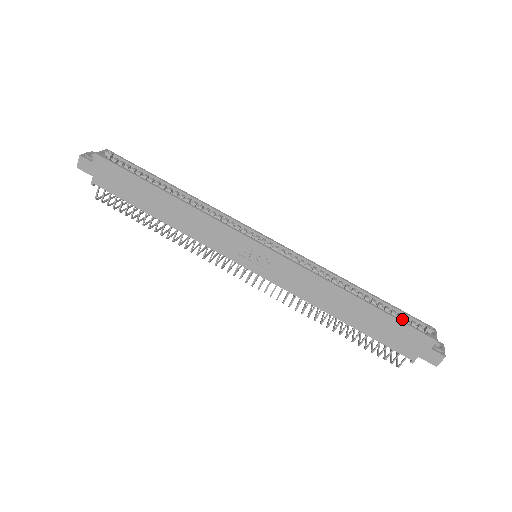
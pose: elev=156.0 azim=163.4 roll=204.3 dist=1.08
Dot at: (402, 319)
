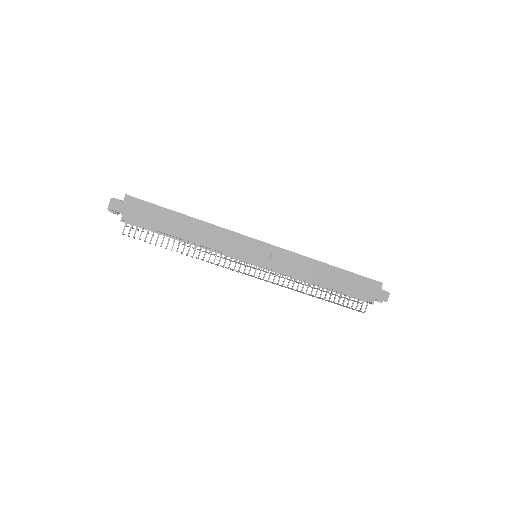
Dot at: occluded
